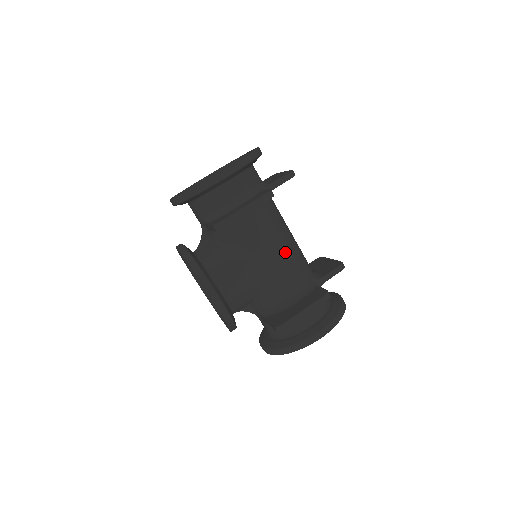
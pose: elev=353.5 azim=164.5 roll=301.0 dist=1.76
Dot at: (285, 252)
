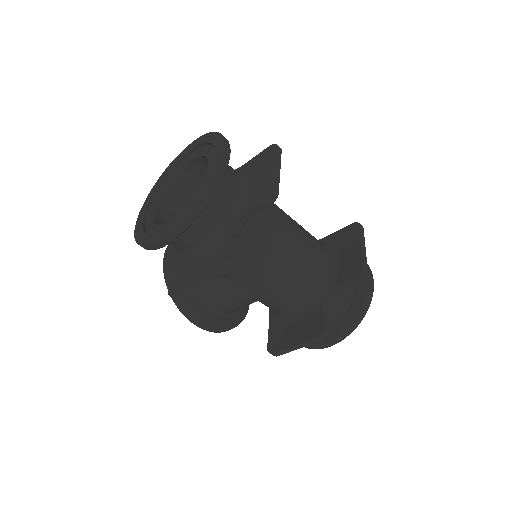
Dot at: (276, 279)
